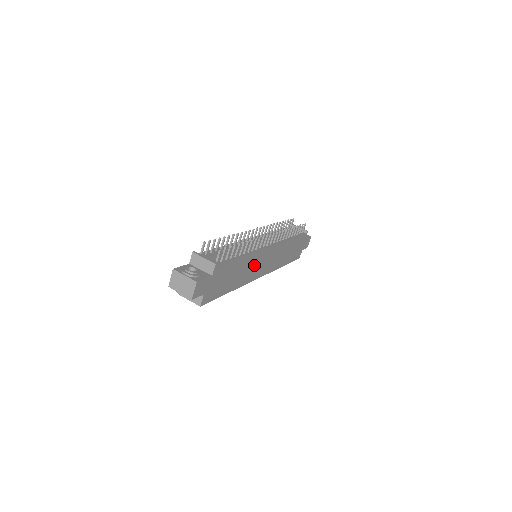
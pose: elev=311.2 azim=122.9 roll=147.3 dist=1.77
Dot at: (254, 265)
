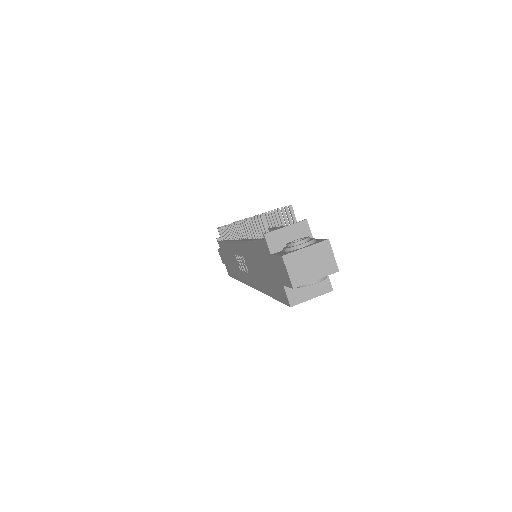
Dot at: occluded
